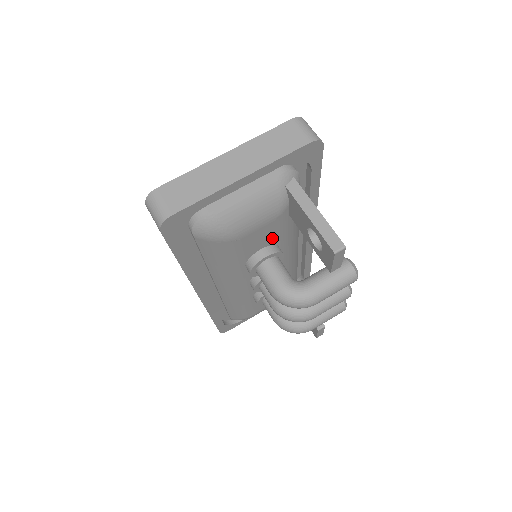
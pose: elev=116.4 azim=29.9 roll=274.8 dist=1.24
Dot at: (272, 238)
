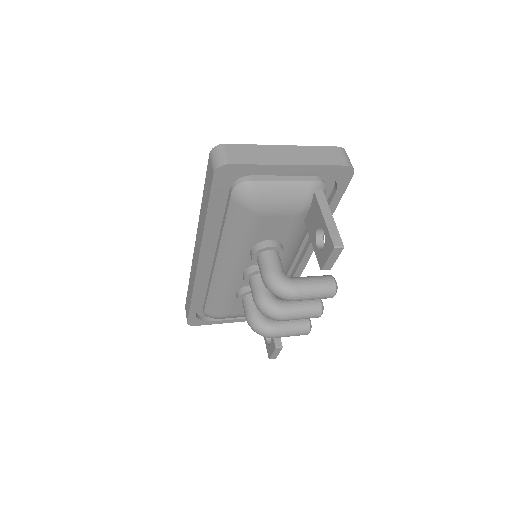
Dot at: (282, 234)
